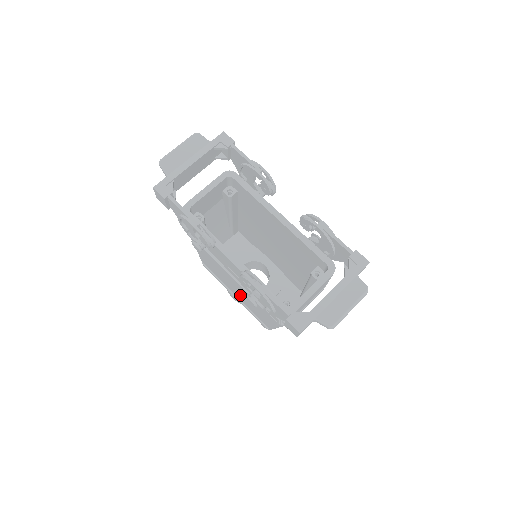
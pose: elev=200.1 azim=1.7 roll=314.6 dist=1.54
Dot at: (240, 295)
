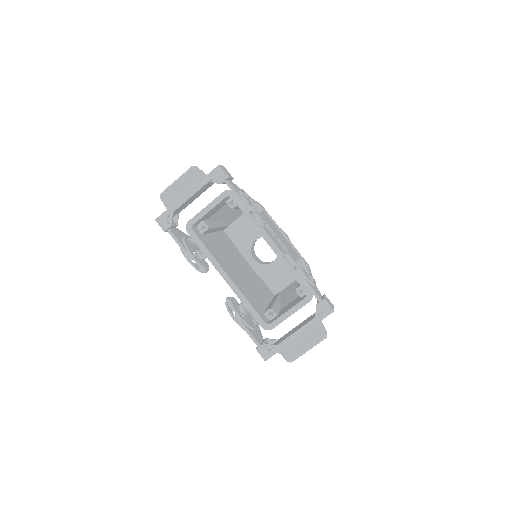
Dot at: occluded
